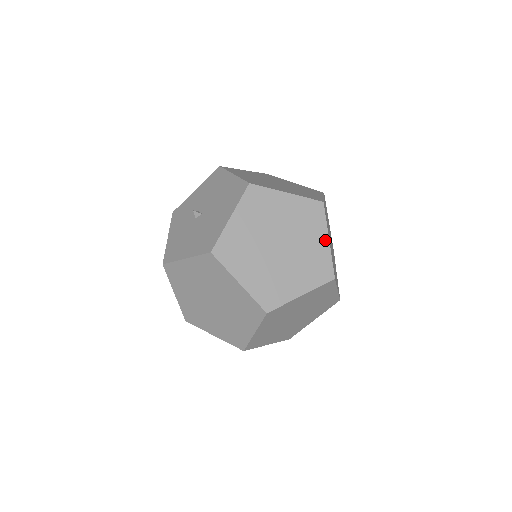
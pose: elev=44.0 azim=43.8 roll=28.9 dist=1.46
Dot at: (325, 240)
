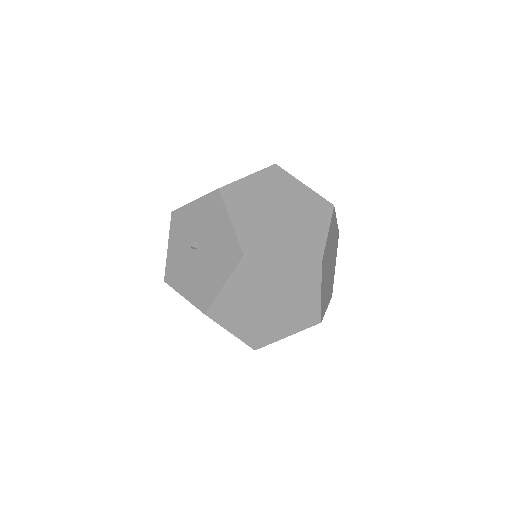
Dot at: (317, 295)
